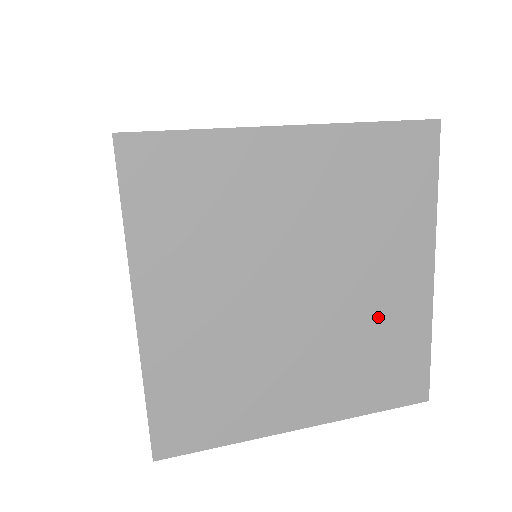
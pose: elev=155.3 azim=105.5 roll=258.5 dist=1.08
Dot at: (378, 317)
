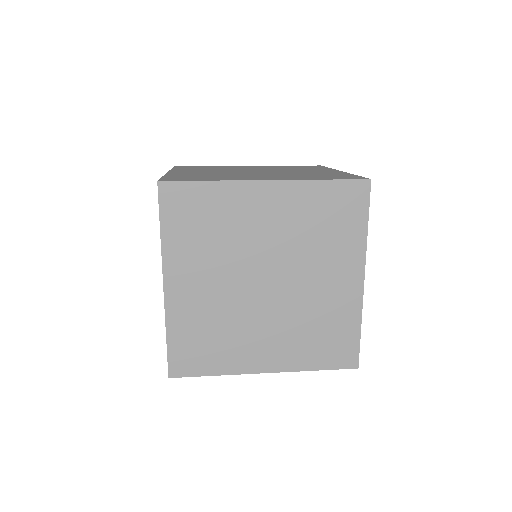
Dot at: (322, 306)
